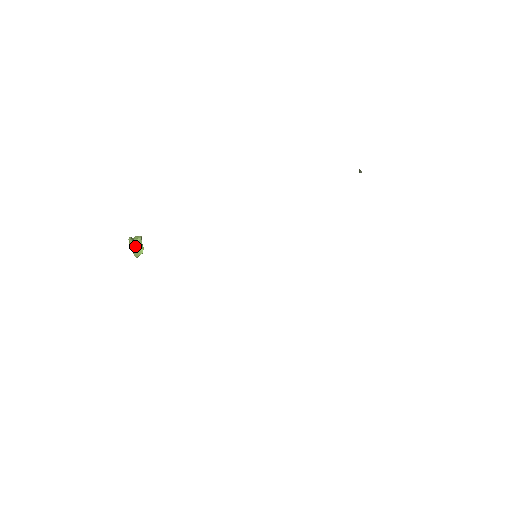
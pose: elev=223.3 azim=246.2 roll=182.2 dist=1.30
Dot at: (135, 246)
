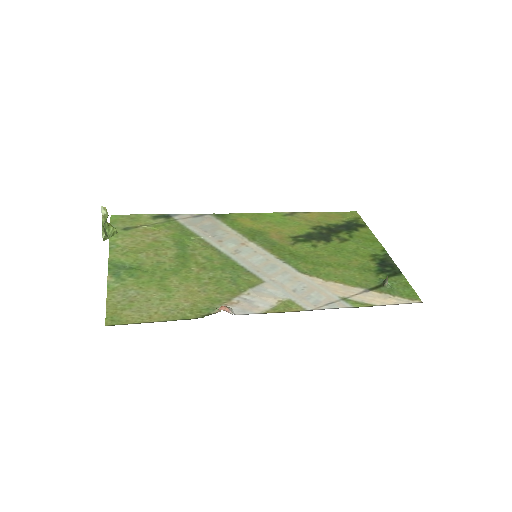
Dot at: occluded
